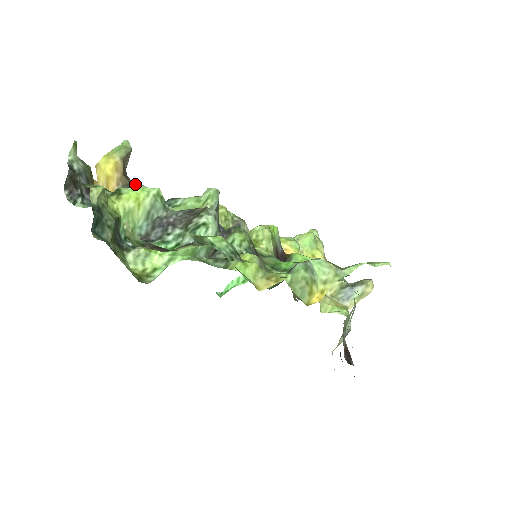
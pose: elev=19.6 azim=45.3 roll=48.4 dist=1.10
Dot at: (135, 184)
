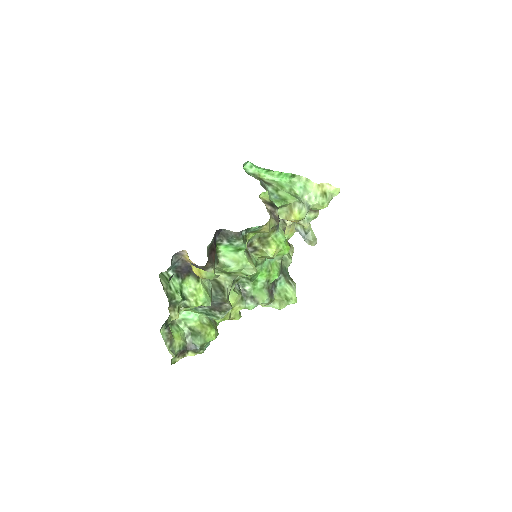
Dot at: (208, 268)
